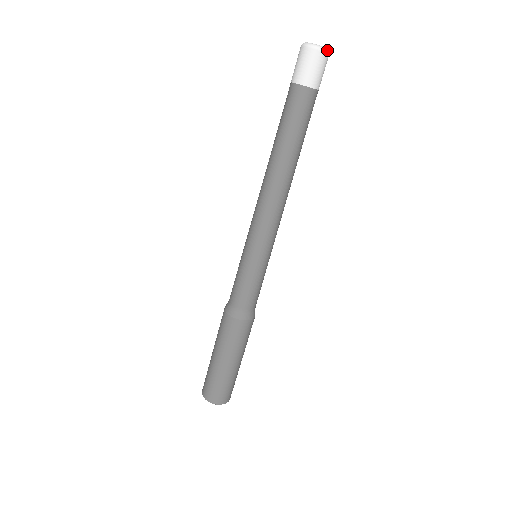
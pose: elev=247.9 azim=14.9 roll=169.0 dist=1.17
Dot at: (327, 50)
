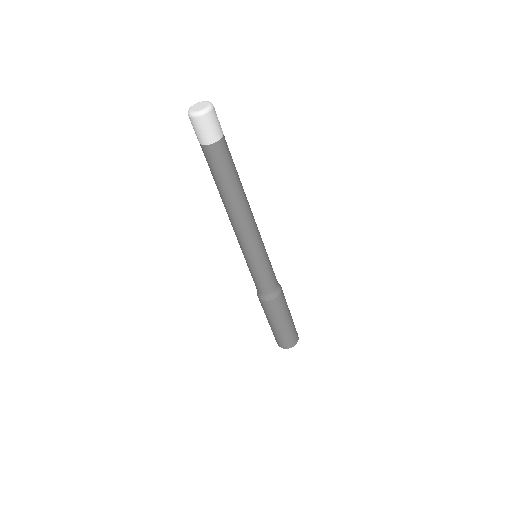
Dot at: (211, 103)
